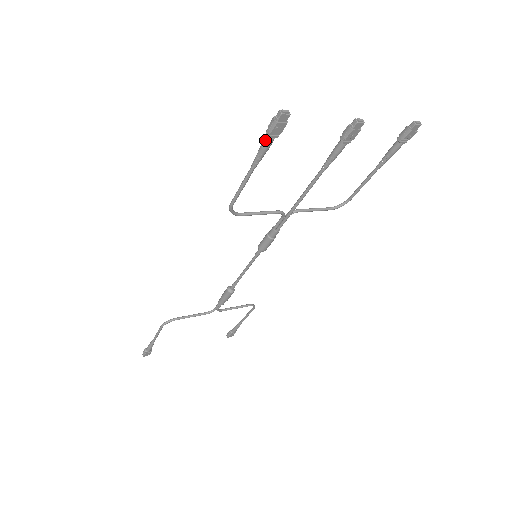
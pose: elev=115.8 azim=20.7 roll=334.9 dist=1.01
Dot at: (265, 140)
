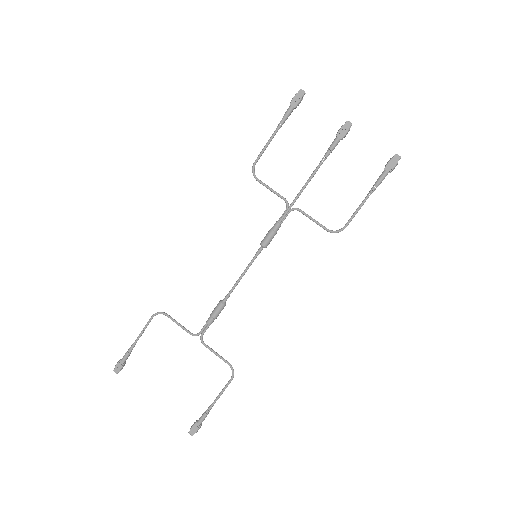
Dot at: (288, 109)
